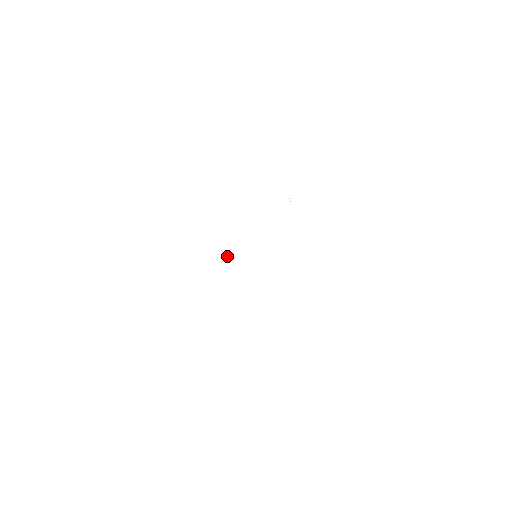
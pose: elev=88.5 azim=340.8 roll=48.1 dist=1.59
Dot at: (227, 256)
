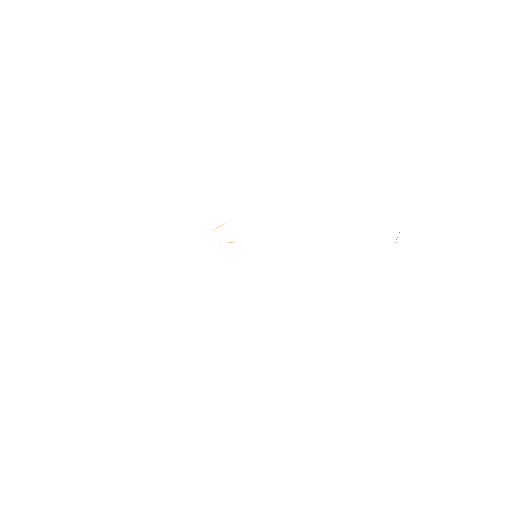
Dot at: occluded
